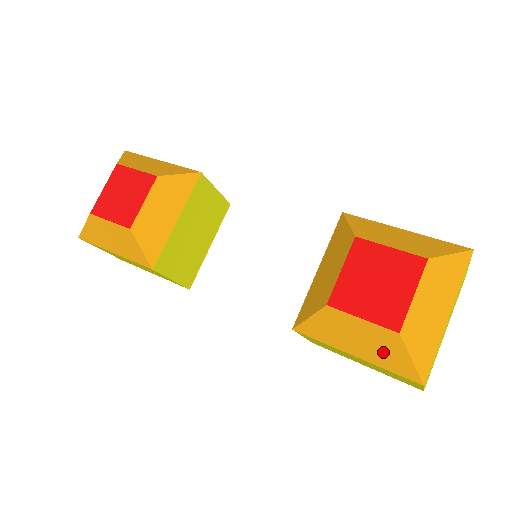
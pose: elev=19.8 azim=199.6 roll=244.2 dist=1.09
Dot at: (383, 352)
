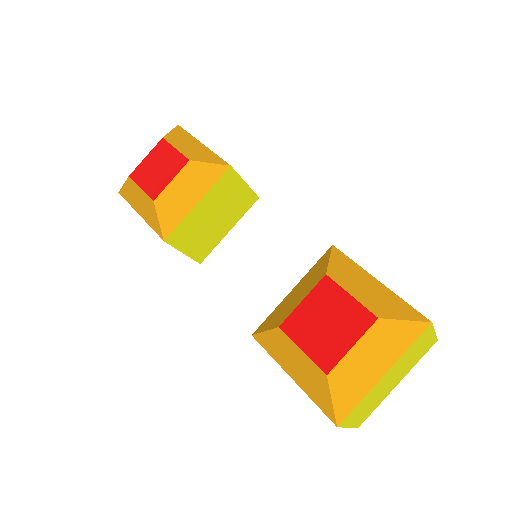
Dot at: (312, 385)
